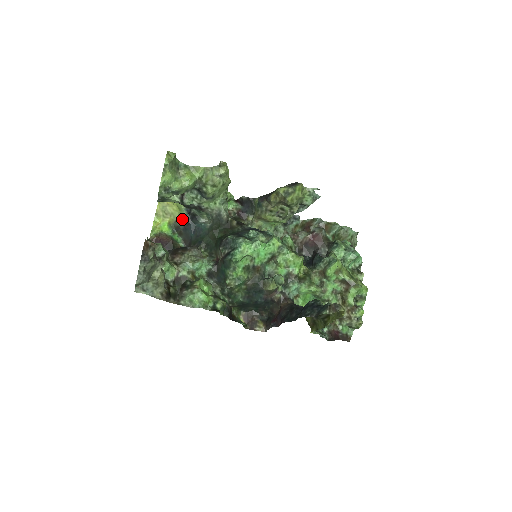
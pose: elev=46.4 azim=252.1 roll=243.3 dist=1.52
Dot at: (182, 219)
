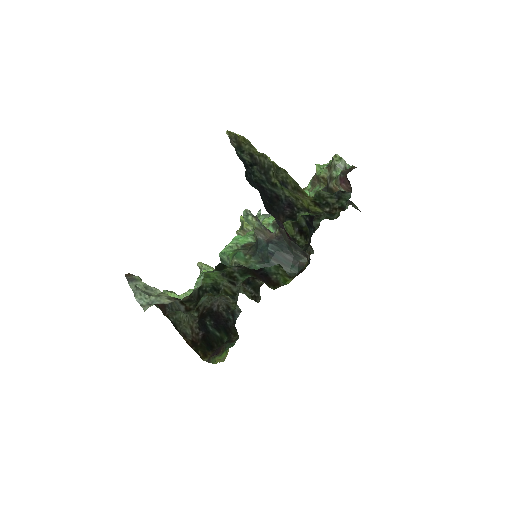
Dot at: occluded
